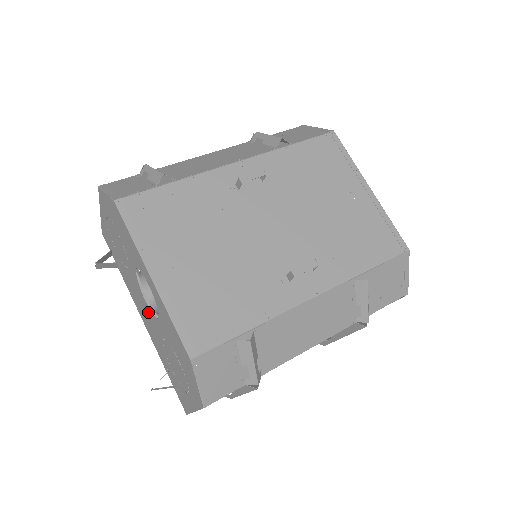
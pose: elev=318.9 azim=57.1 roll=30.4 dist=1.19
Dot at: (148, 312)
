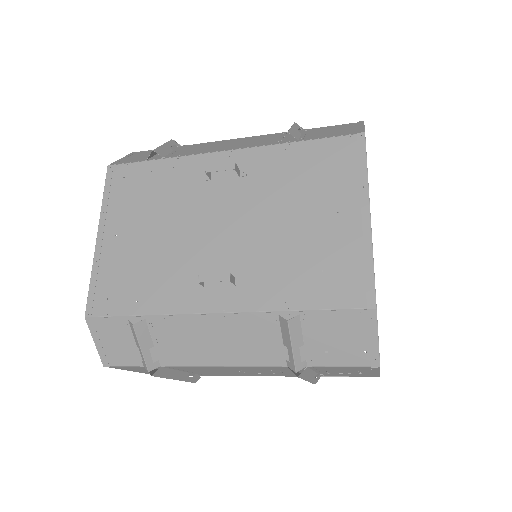
Dot at: occluded
